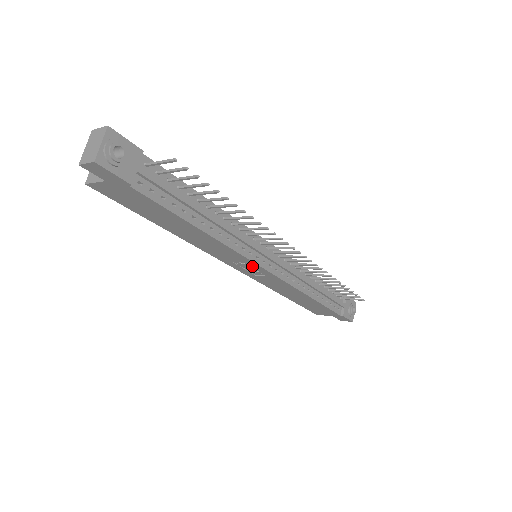
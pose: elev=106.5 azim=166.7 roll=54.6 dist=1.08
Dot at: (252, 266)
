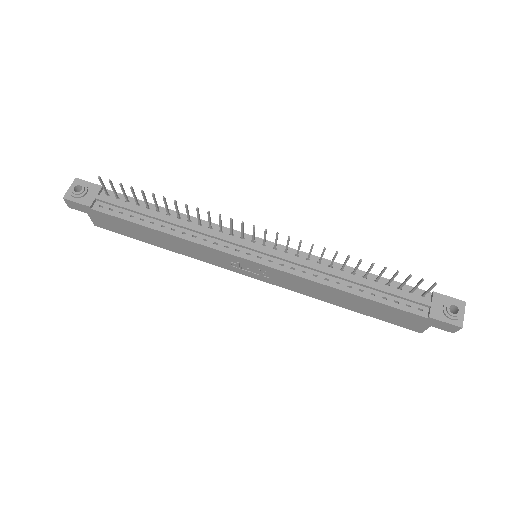
Dot at: (243, 262)
